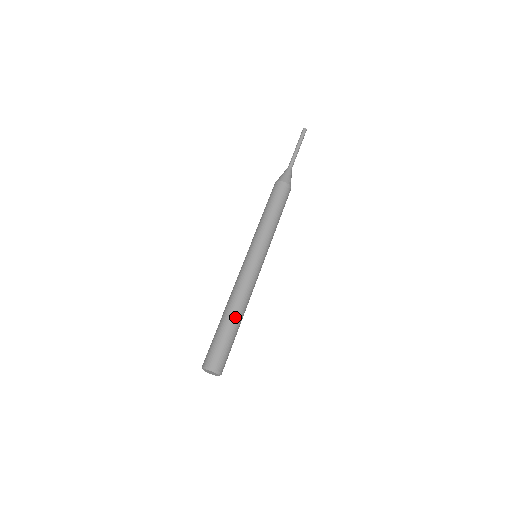
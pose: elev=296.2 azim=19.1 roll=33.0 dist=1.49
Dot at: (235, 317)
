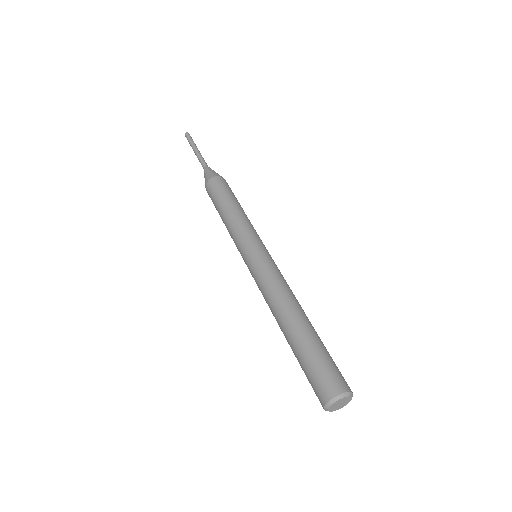
Dot at: (303, 321)
